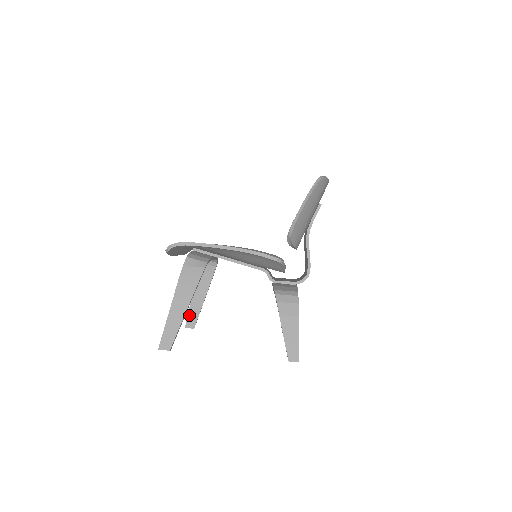
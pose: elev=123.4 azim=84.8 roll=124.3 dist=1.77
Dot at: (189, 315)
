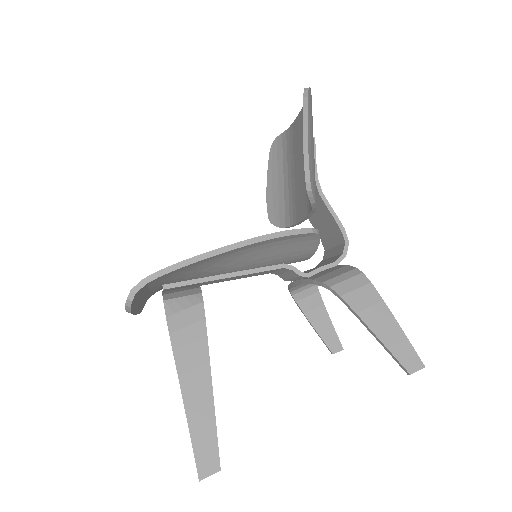
Dot at: occluded
